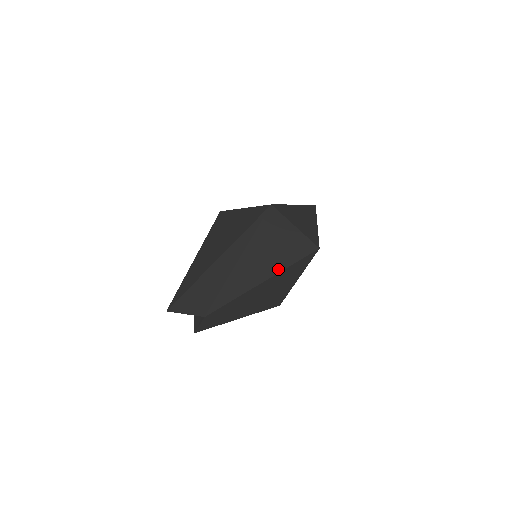
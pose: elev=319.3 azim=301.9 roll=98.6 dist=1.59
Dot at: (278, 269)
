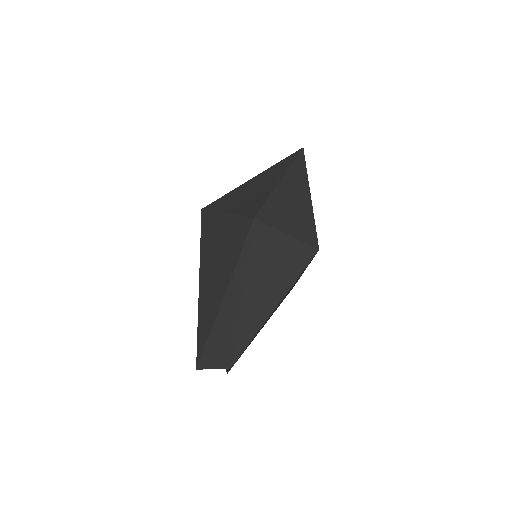
Dot at: (282, 293)
